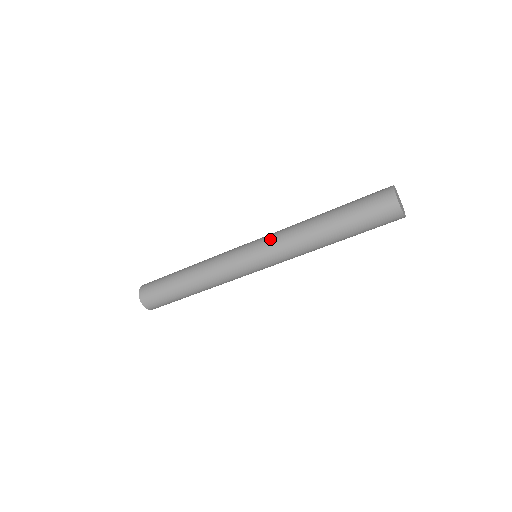
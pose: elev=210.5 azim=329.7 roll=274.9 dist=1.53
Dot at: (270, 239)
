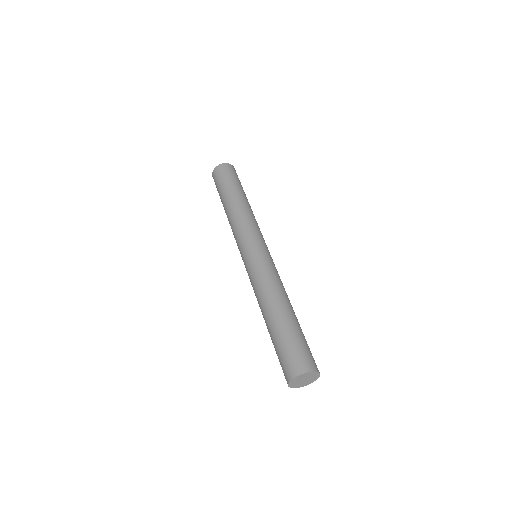
Dot at: (249, 274)
